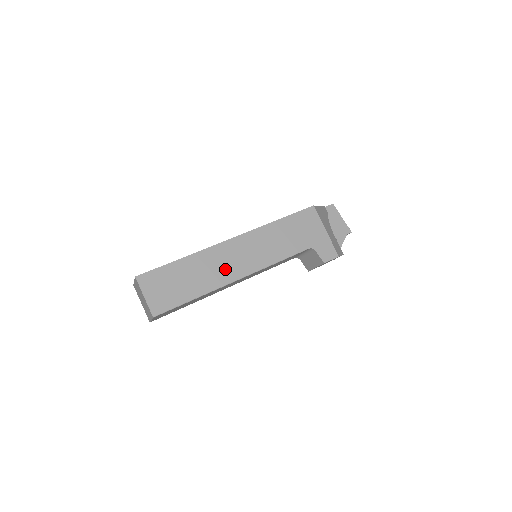
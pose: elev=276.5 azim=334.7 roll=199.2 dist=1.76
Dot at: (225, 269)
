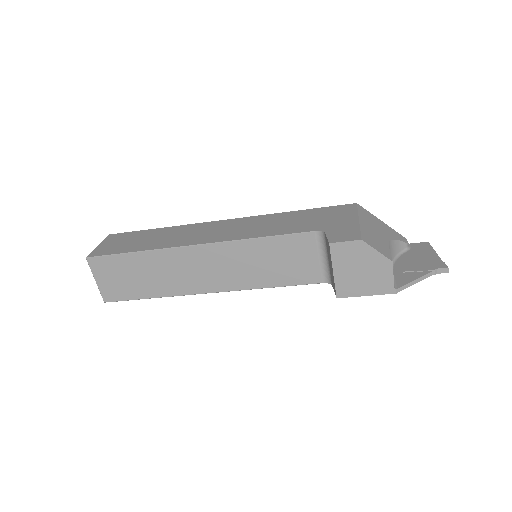
Dot at: (192, 237)
